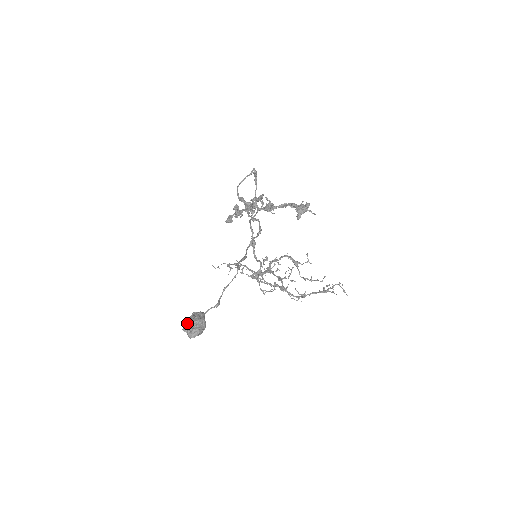
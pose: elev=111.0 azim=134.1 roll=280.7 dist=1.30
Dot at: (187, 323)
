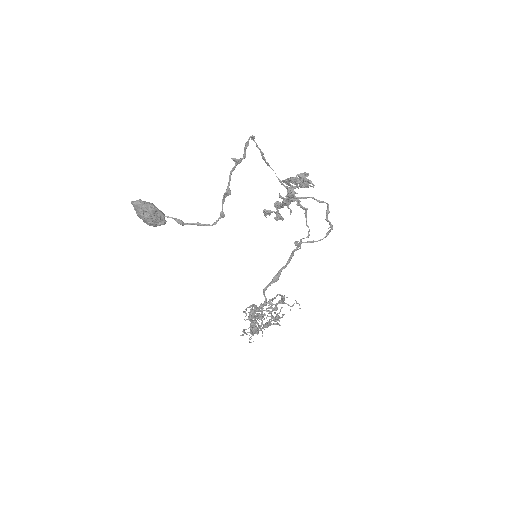
Dot at: (145, 201)
